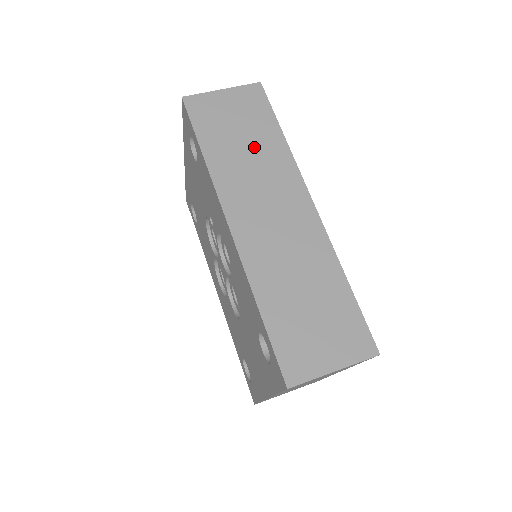
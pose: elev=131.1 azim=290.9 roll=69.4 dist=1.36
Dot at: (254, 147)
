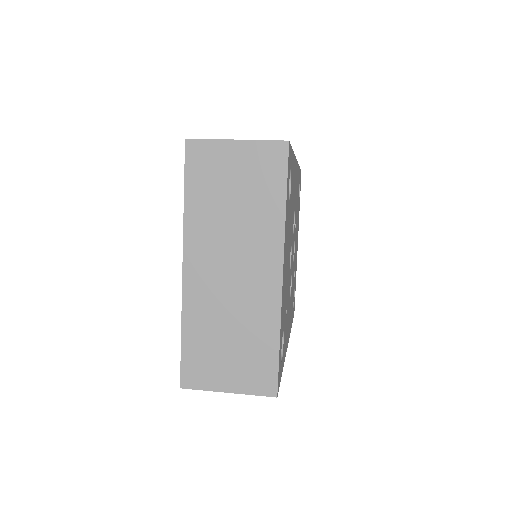
Dot at: occluded
